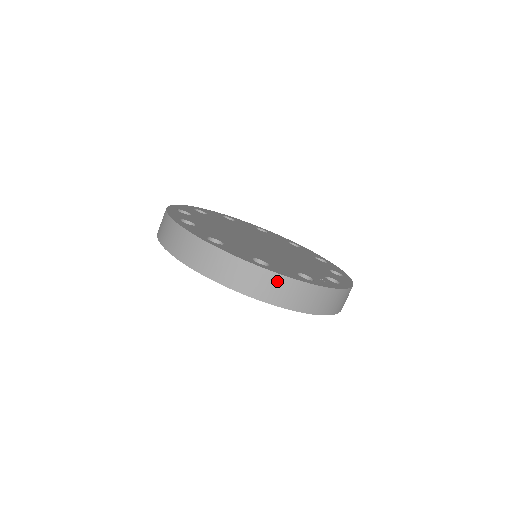
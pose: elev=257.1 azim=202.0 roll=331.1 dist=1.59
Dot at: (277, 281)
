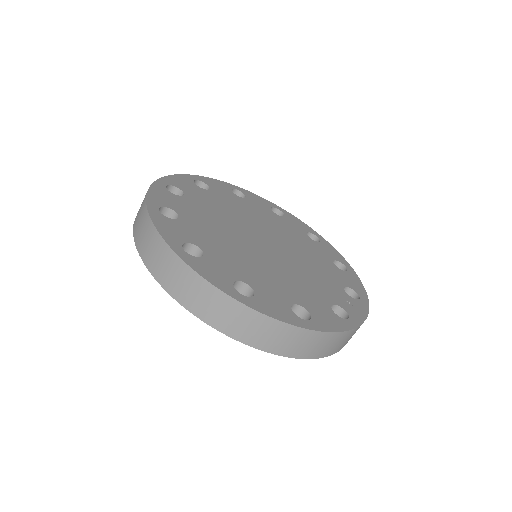
Dot at: (324, 339)
